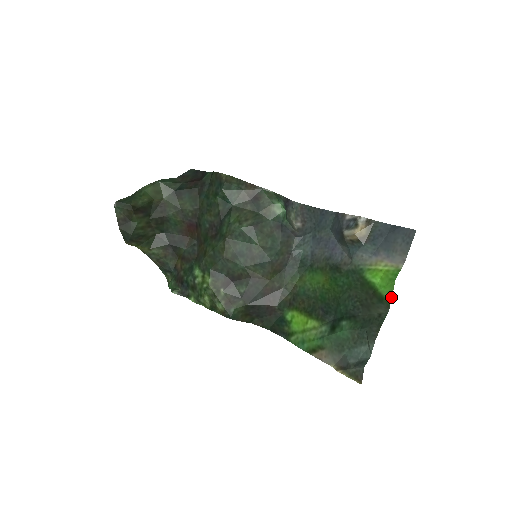
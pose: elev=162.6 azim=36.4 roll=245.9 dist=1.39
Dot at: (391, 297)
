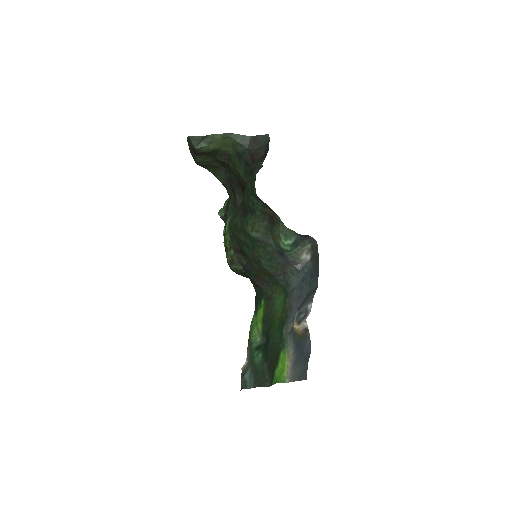
Dot at: (273, 384)
